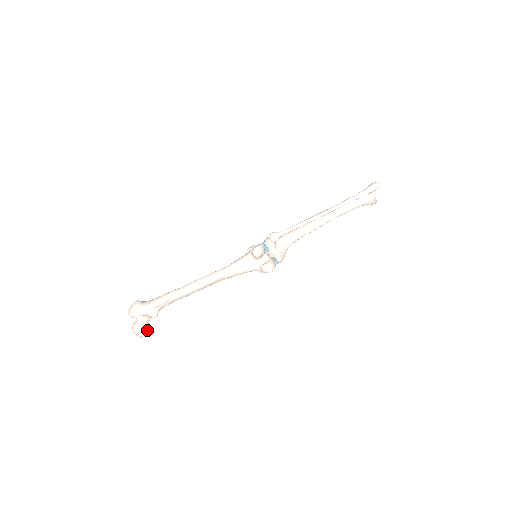
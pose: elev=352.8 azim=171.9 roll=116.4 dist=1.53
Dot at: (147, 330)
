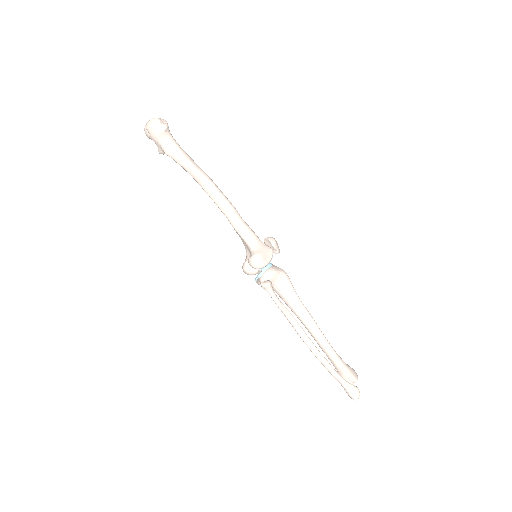
Dot at: occluded
